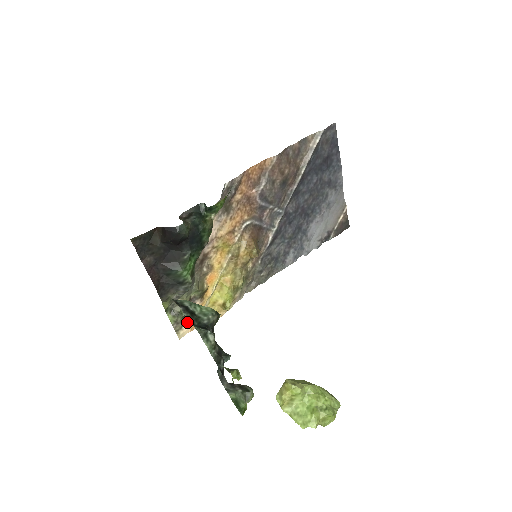
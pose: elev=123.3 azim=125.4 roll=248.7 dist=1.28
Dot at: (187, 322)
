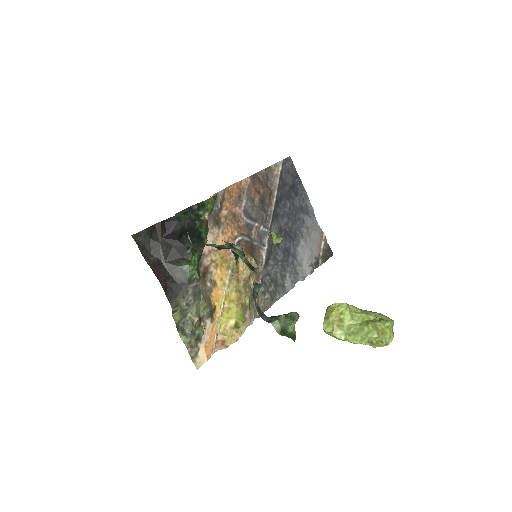
Dot at: (201, 348)
